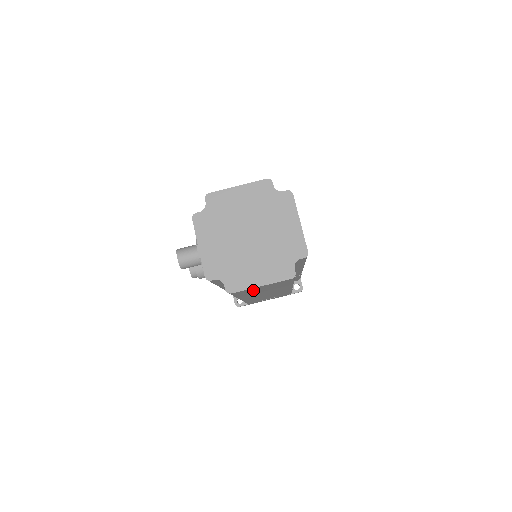
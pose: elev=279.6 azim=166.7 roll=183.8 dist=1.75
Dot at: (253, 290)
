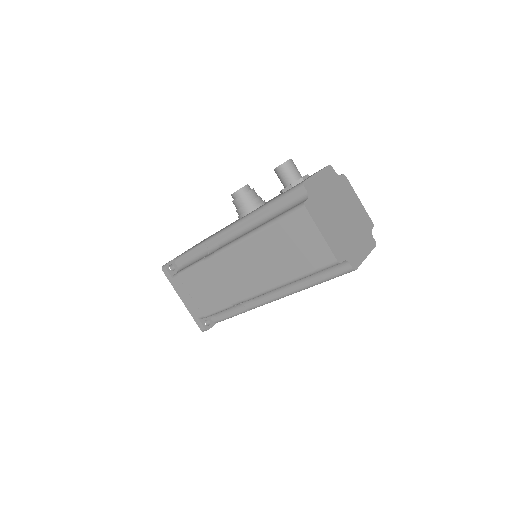
Dot at: (297, 234)
